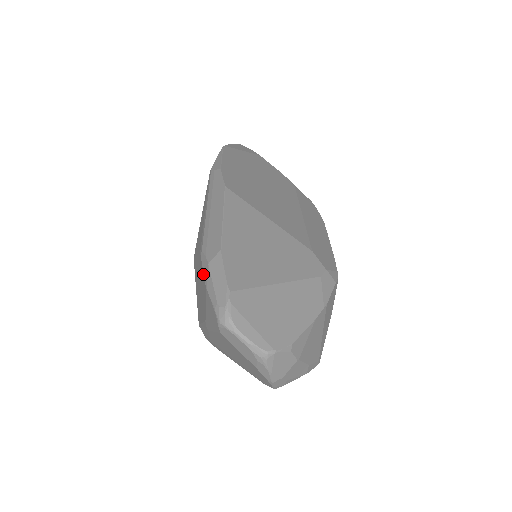
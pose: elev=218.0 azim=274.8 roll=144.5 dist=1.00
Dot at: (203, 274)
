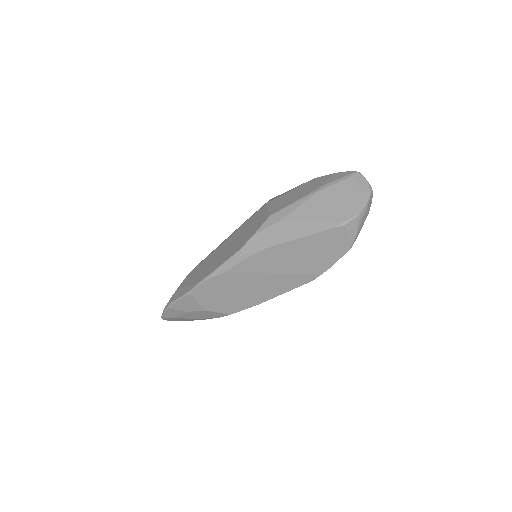
Dot at: (326, 175)
